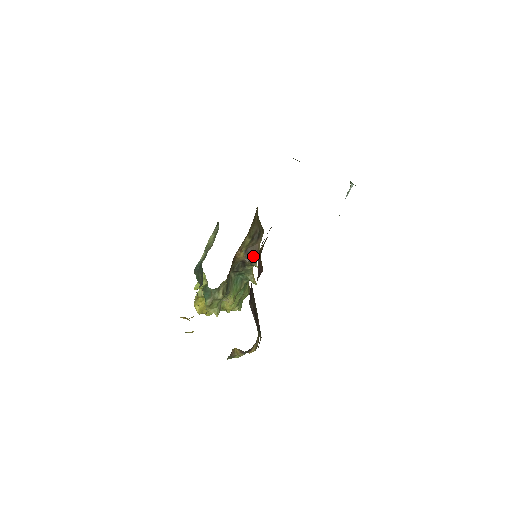
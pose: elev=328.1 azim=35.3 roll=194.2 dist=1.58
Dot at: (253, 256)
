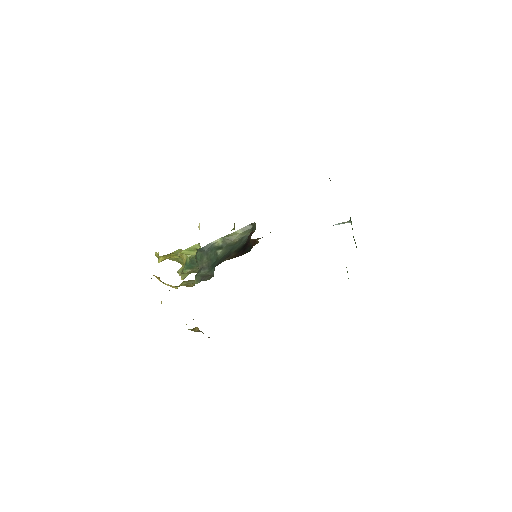
Dot at: occluded
